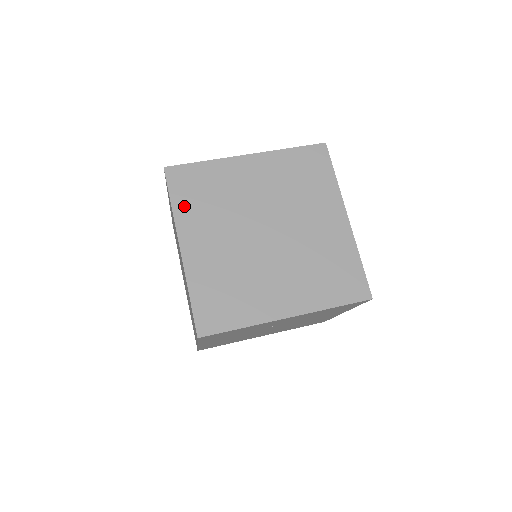
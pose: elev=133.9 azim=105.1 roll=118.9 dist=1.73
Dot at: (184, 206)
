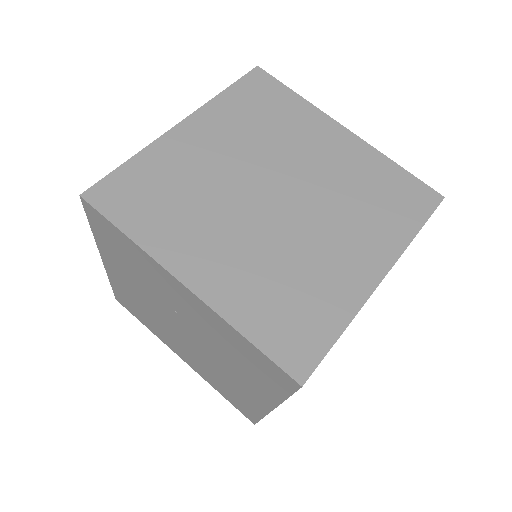
Dot at: (232, 102)
